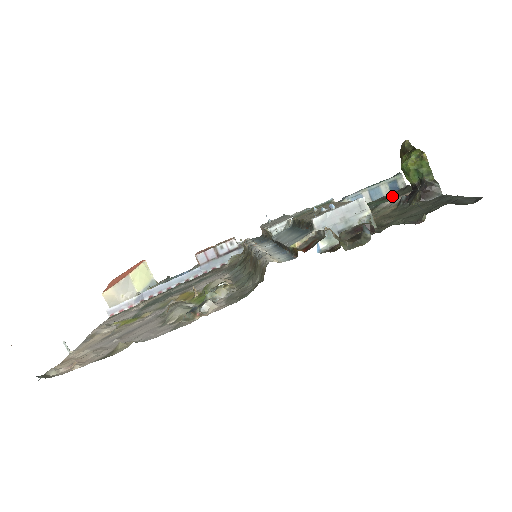
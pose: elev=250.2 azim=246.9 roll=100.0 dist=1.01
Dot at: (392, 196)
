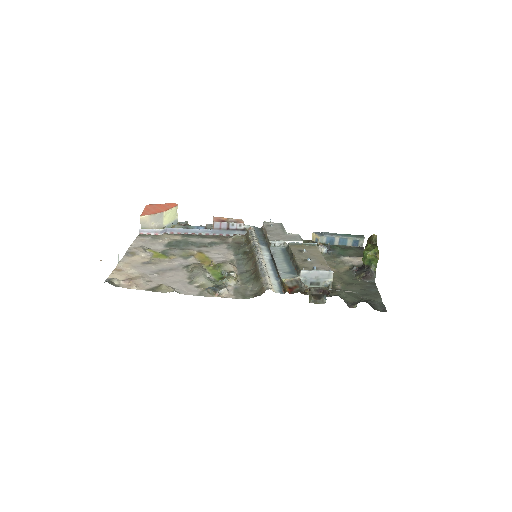
Dot at: (351, 251)
